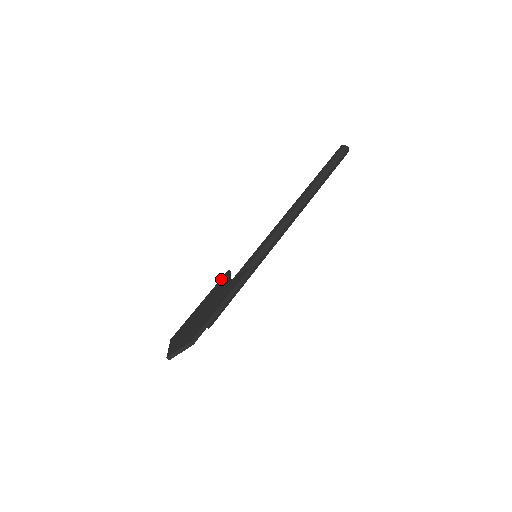
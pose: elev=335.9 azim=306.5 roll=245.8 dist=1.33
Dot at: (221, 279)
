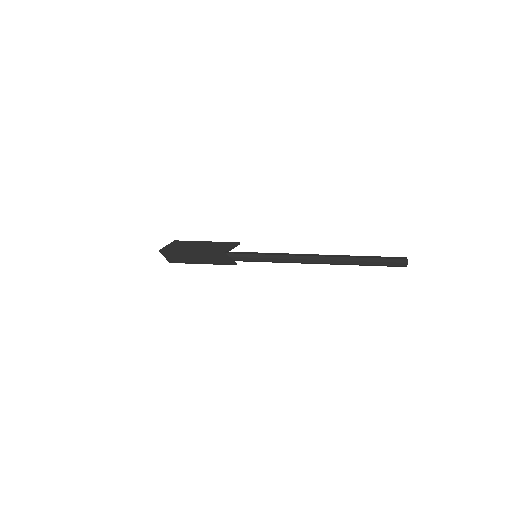
Dot at: (229, 243)
